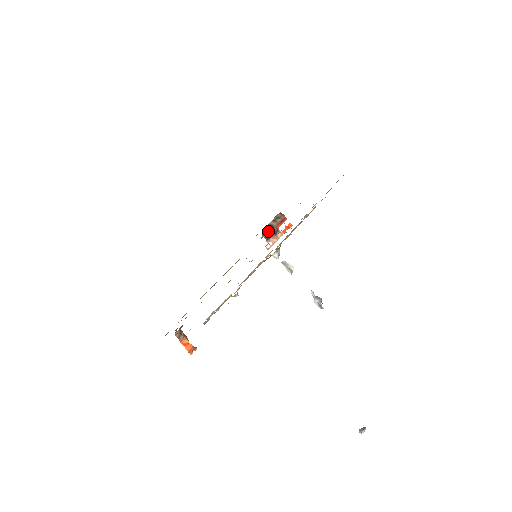
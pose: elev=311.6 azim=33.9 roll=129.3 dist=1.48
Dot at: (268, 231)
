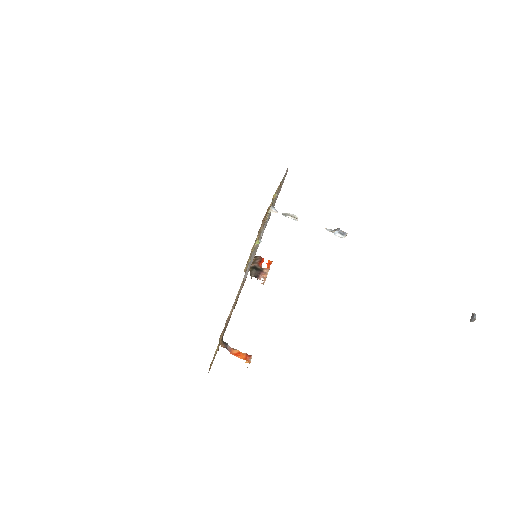
Dot at: (253, 271)
